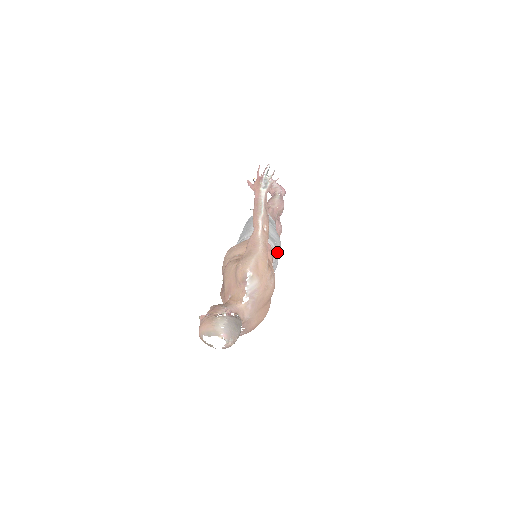
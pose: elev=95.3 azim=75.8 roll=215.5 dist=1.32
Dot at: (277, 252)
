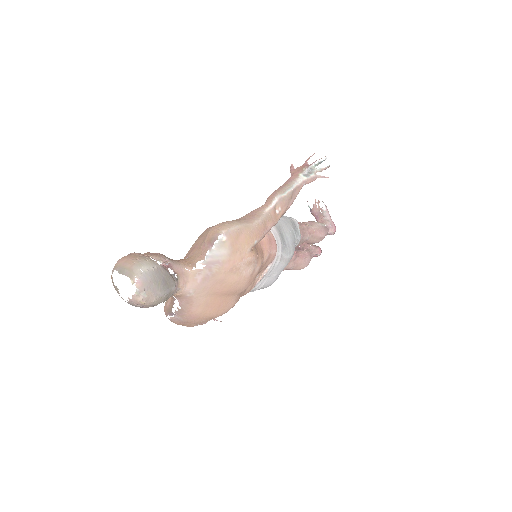
Dot at: (281, 260)
